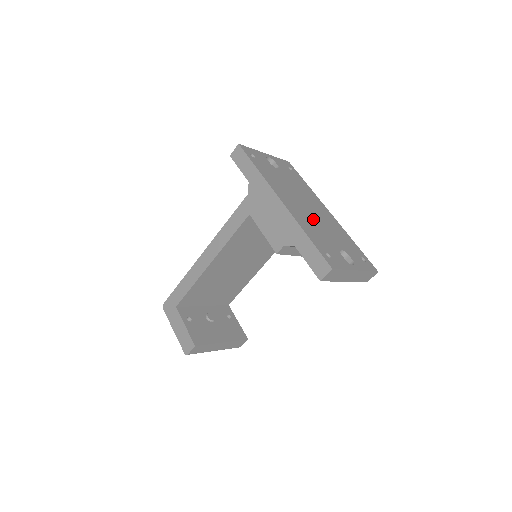
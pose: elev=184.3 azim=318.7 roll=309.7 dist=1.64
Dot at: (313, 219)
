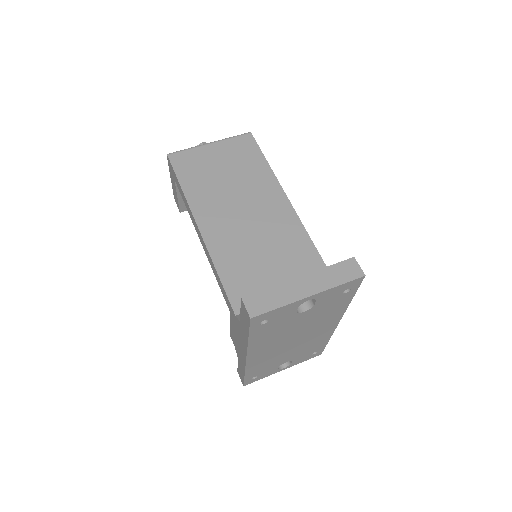
Dot at: (283, 352)
